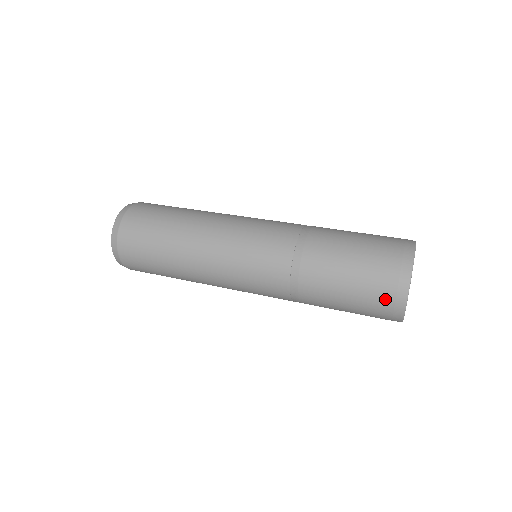
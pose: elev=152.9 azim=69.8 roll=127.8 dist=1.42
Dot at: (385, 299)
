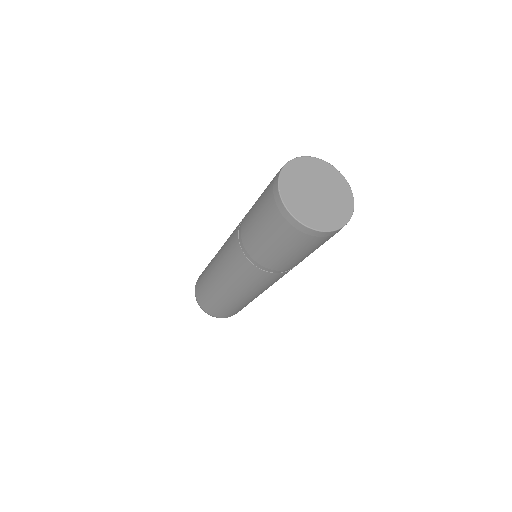
Dot at: (270, 189)
